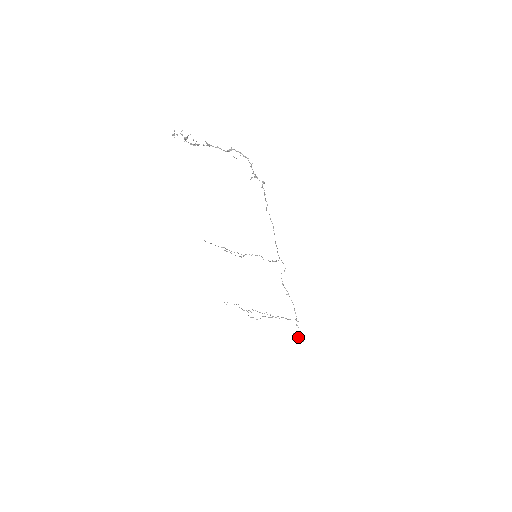
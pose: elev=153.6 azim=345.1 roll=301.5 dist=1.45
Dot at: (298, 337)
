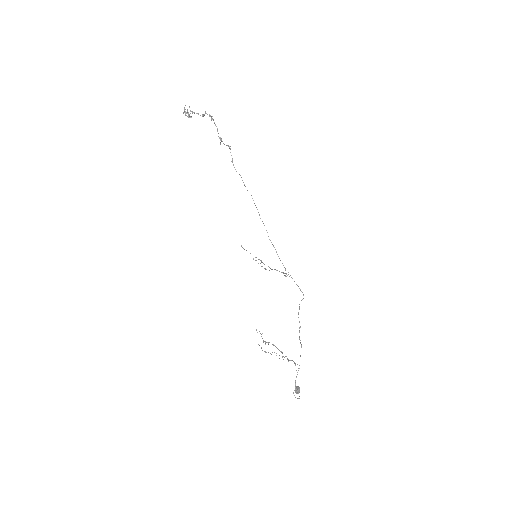
Dot at: (298, 392)
